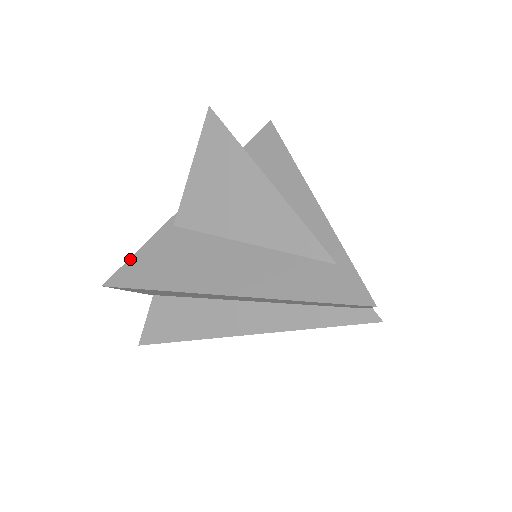
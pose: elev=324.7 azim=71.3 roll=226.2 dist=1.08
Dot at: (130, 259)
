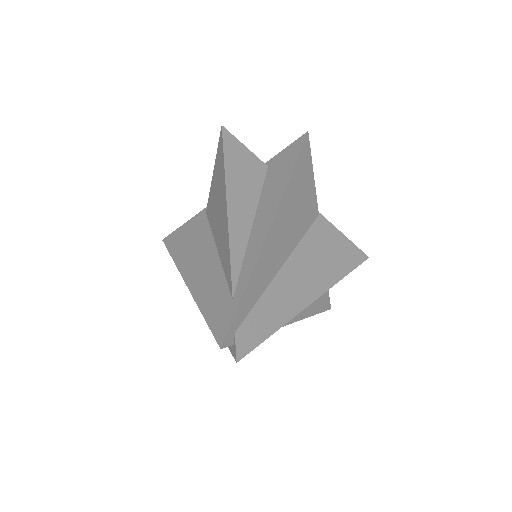
Dot at: (179, 227)
